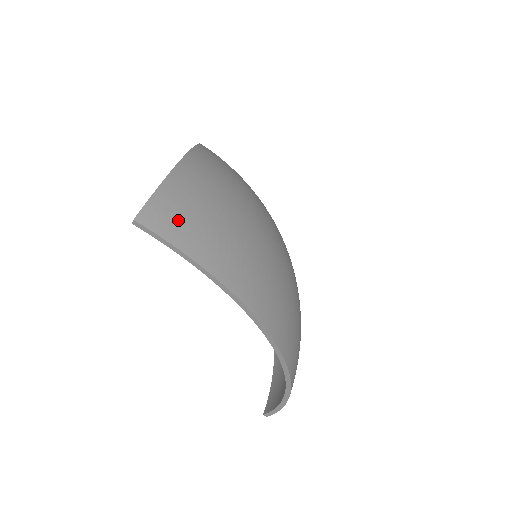
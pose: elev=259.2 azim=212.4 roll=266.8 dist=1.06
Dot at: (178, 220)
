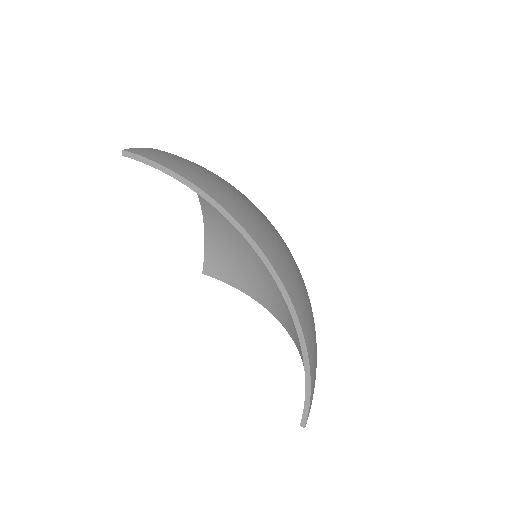
Dot at: (159, 156)
